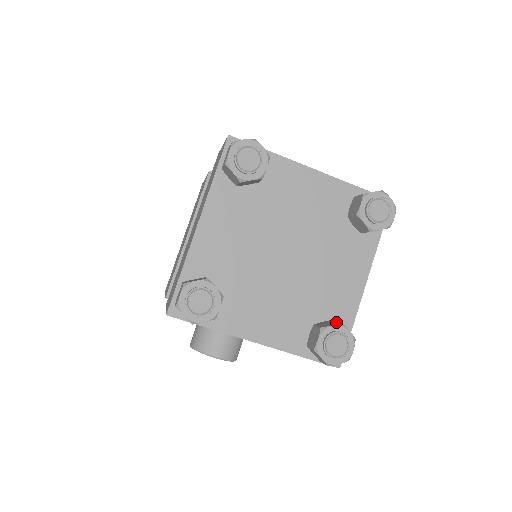
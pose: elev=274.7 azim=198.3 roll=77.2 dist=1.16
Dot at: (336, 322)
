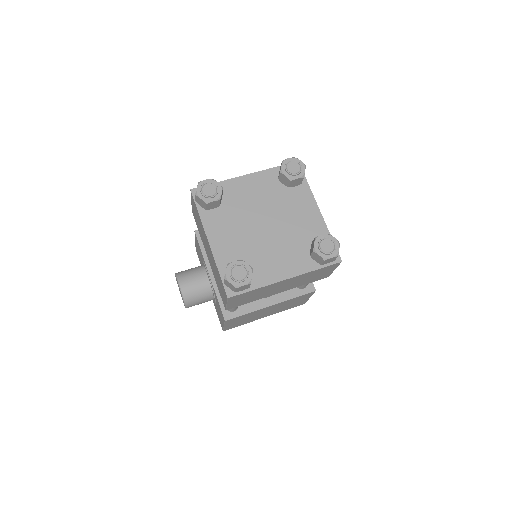
Dot at: (251, 269)
